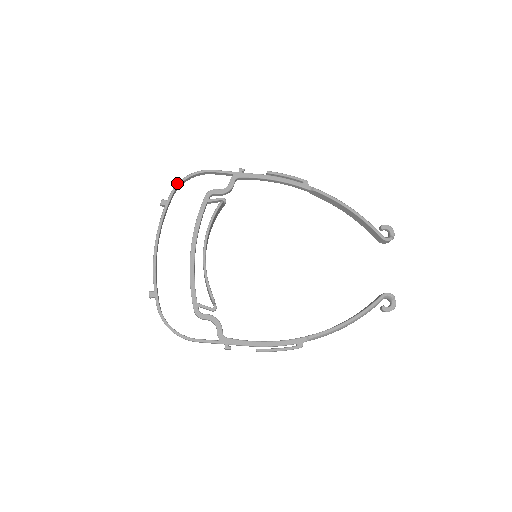
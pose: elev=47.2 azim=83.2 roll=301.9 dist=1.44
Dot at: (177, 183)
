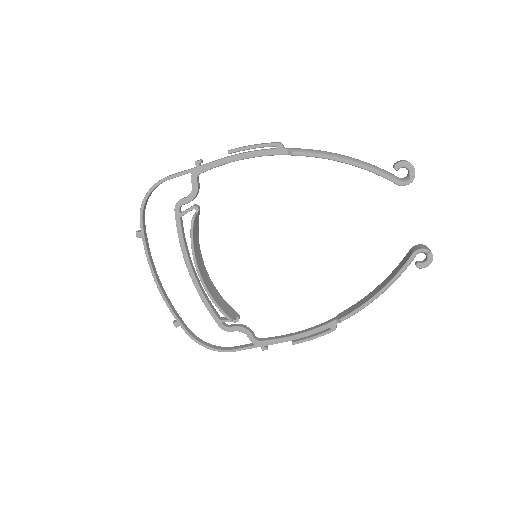
Dot at: (140, 209)
